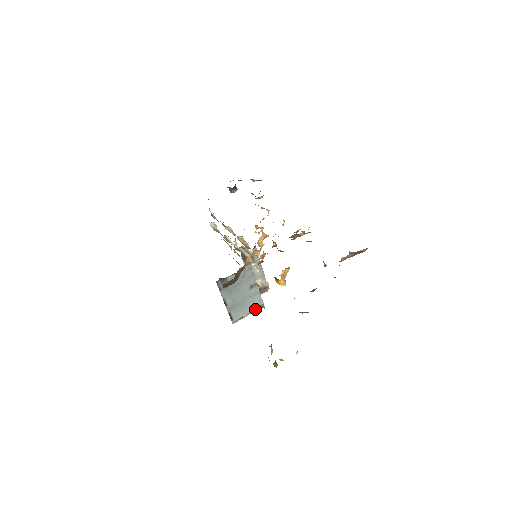
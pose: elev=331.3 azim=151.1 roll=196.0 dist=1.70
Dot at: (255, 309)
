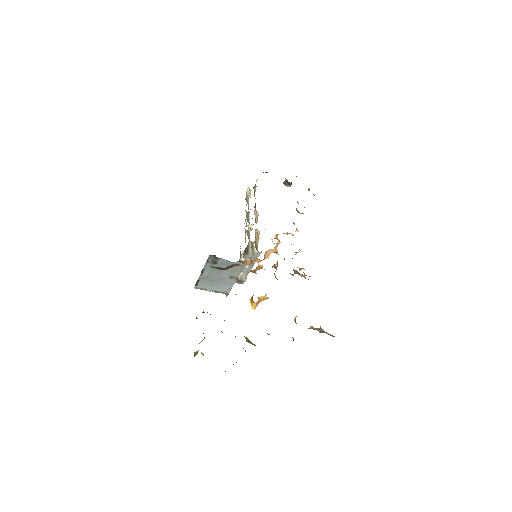
Dot at: (219, 292)
